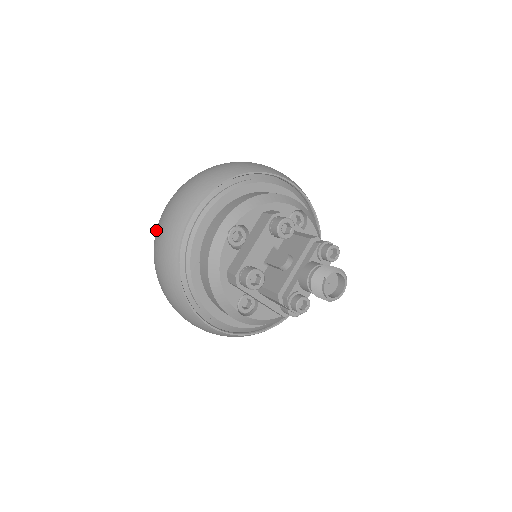
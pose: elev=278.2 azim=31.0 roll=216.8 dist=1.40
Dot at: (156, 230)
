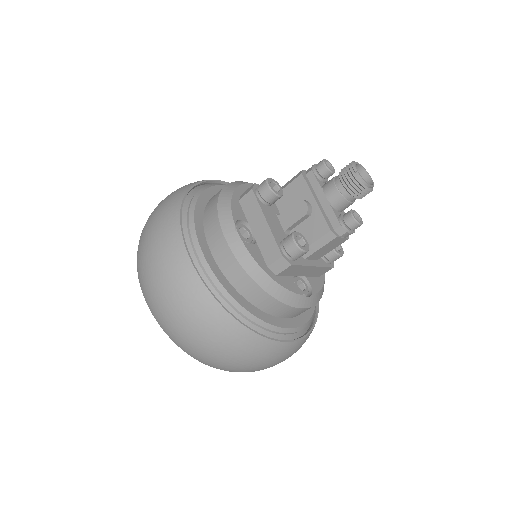
Dot at: (159, 314)
